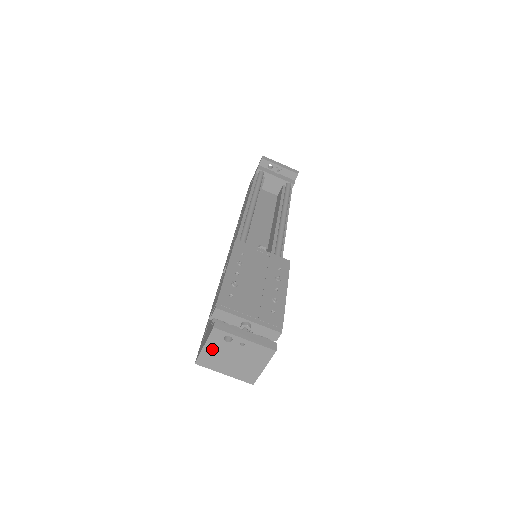
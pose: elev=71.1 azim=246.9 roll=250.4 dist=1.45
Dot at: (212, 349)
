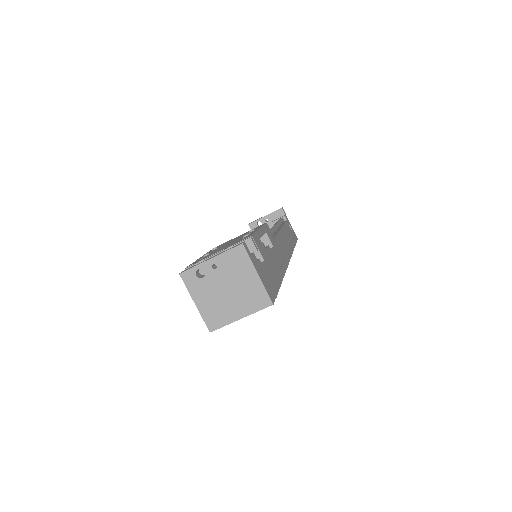
Dot at: (203, 299)
